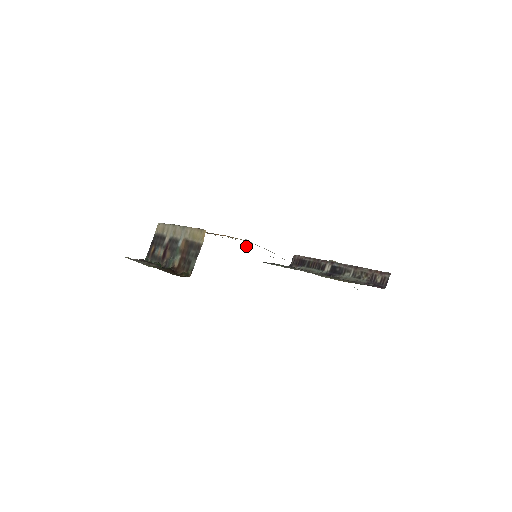
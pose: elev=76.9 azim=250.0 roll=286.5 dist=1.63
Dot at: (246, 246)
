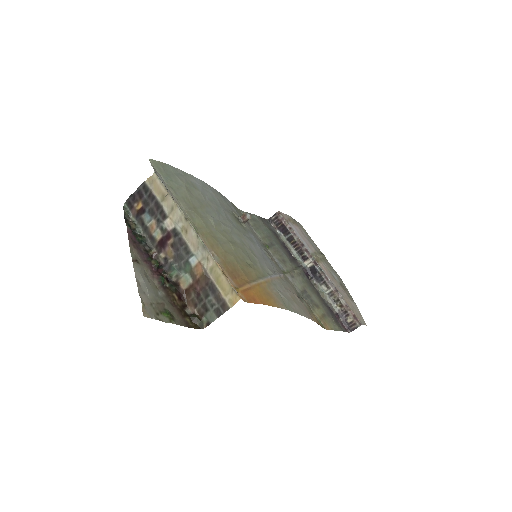
Dot at: (245, 221)
